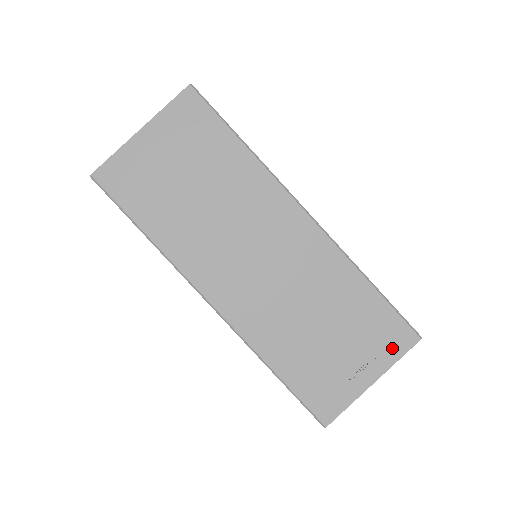
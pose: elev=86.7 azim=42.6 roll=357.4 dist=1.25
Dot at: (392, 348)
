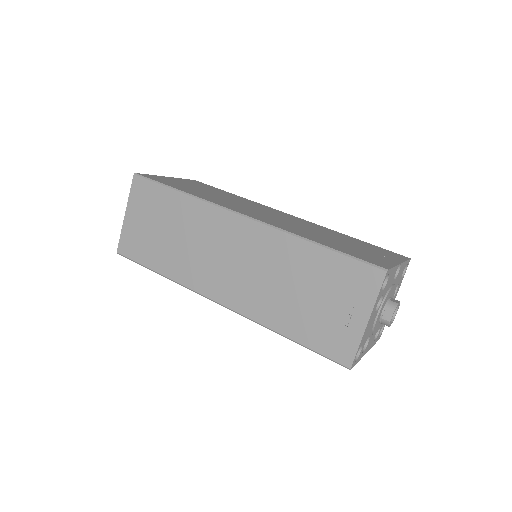
Dot at: (395, 256)
